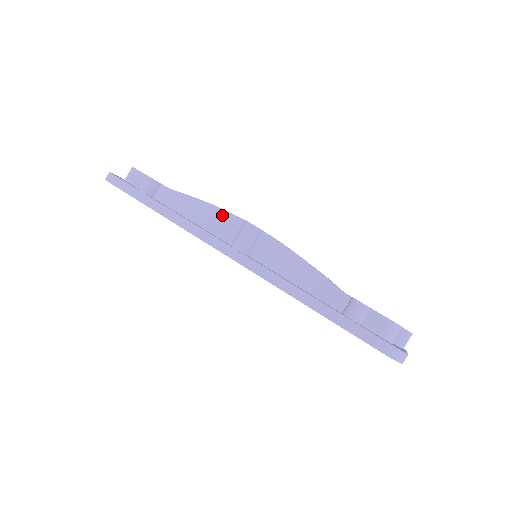
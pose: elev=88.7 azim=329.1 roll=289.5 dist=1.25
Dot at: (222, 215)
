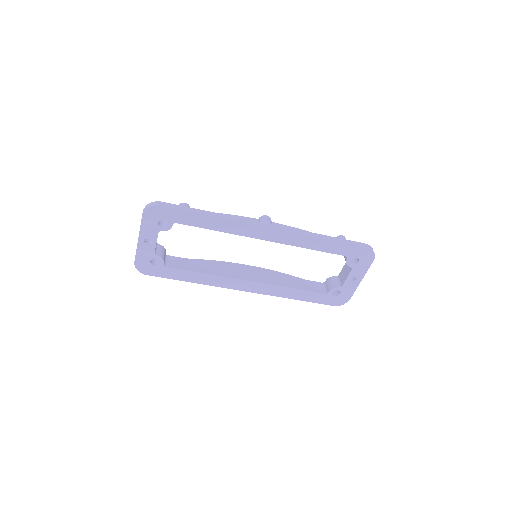
Dot at: occluded
